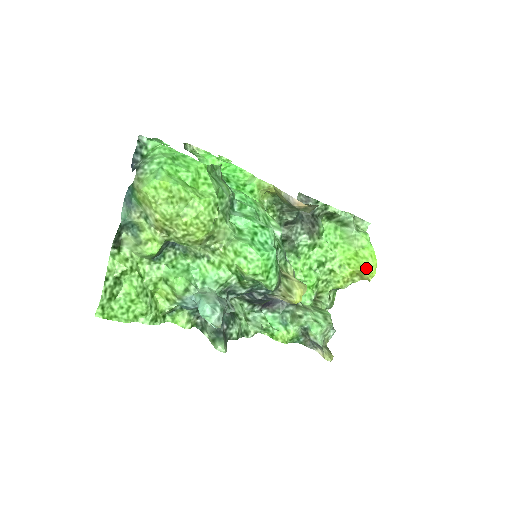
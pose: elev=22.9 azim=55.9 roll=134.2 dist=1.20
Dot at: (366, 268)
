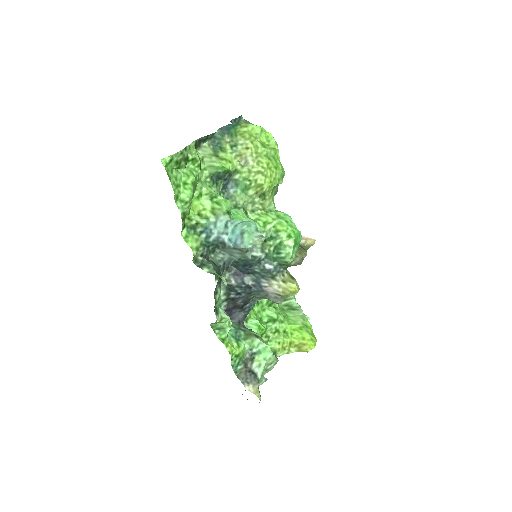
Dot at: (308, 340)
